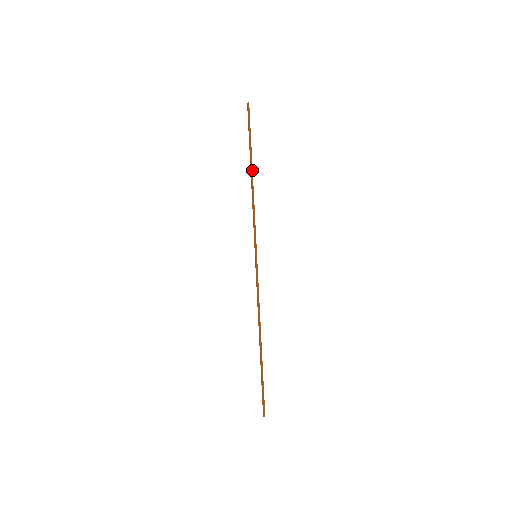
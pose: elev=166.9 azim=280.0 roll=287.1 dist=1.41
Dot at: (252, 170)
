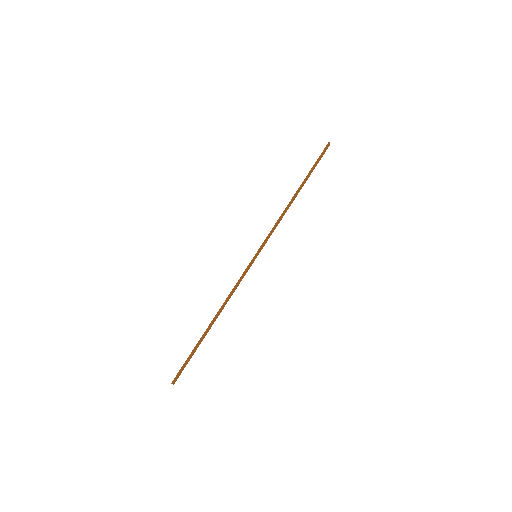
Dot at: (297, 191)
